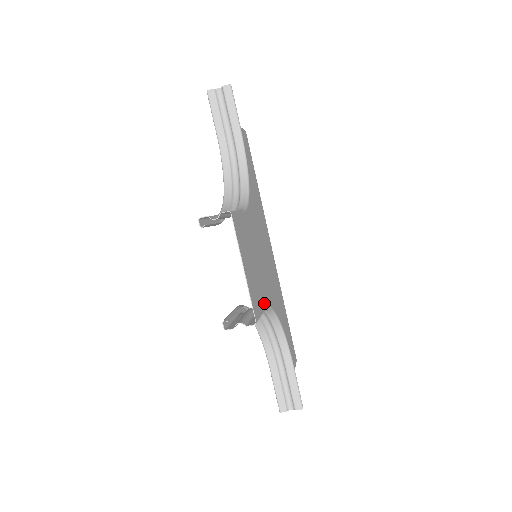
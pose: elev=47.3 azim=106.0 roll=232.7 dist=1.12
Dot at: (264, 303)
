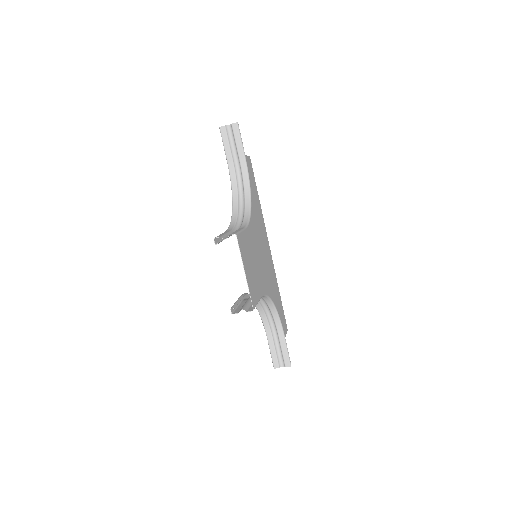
Dot at: (260, 293)
